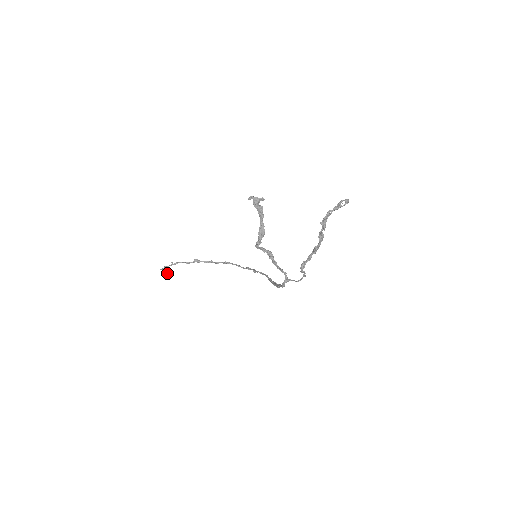
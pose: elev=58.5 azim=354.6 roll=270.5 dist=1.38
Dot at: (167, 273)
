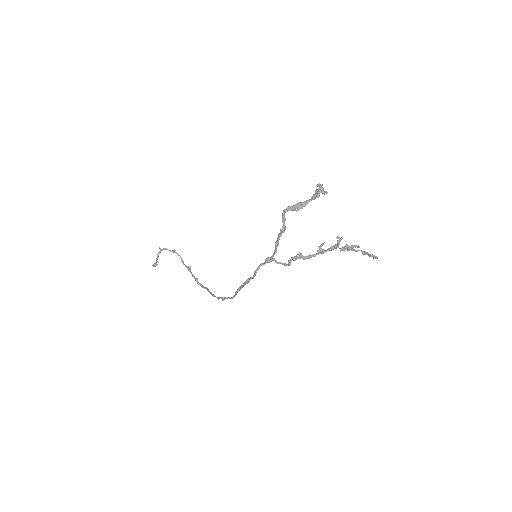
Dot at: occluded
